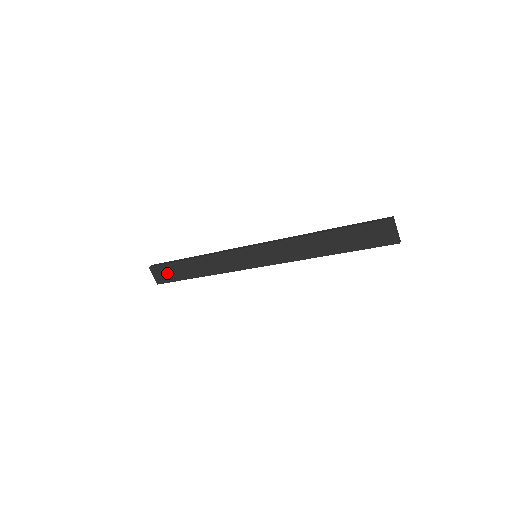
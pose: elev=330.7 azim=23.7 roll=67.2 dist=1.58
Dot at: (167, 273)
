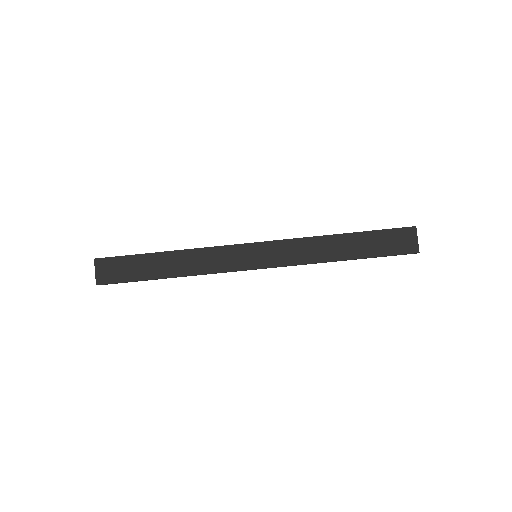
Dot at: (120, 269)
